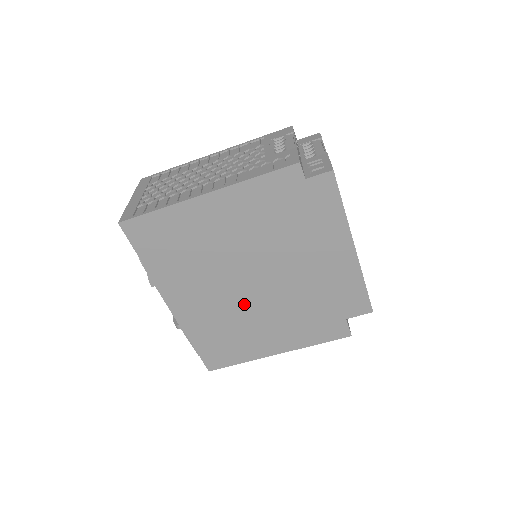
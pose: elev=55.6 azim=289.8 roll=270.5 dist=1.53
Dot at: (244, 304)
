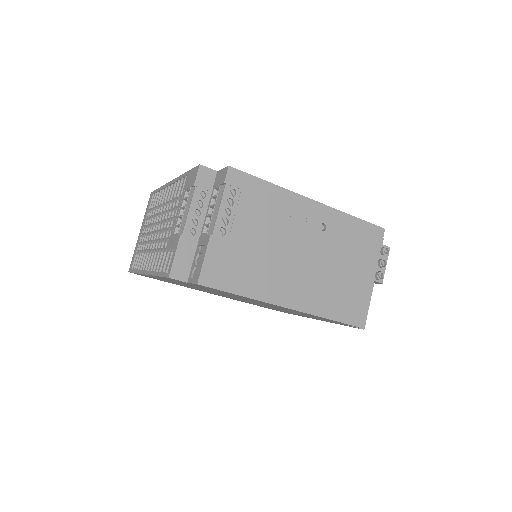
Dot at: (254, 303)
